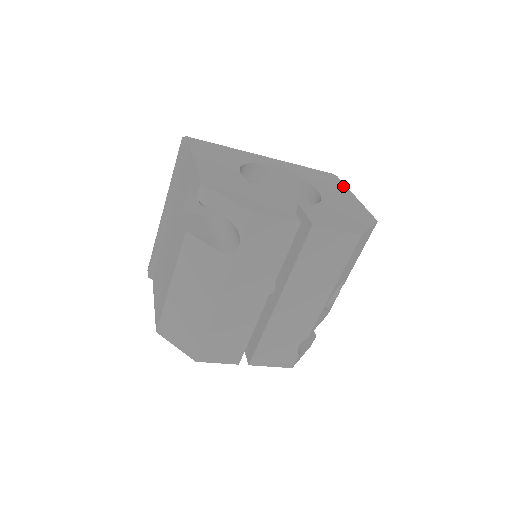
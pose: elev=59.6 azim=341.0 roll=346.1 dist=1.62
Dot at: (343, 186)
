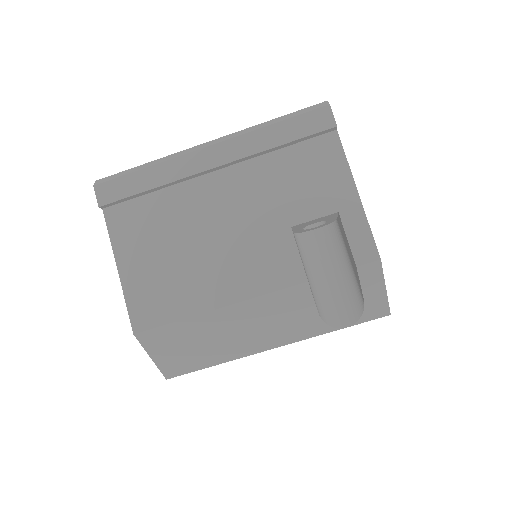
Dot at: occluded
